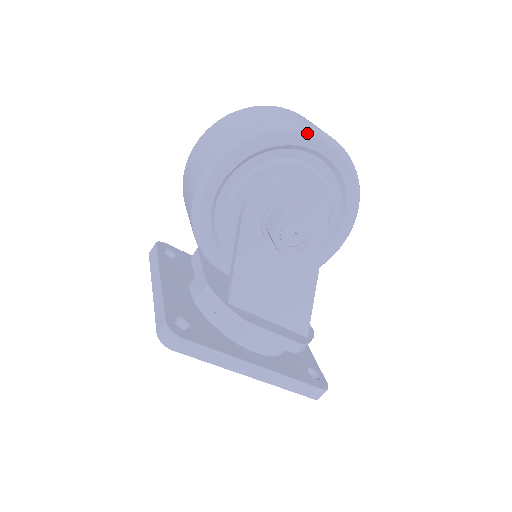
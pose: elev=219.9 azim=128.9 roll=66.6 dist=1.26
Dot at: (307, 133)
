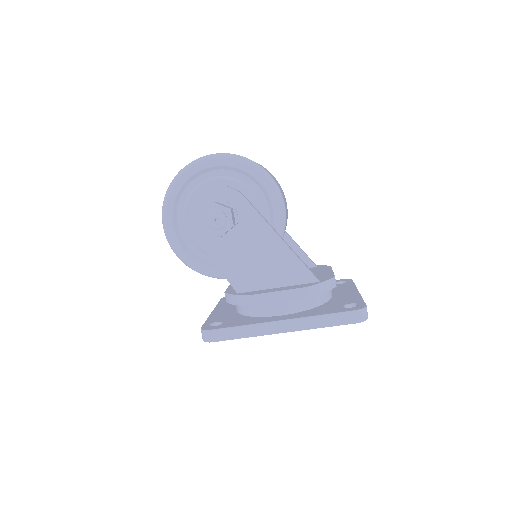
Dot at: (192, 165)
